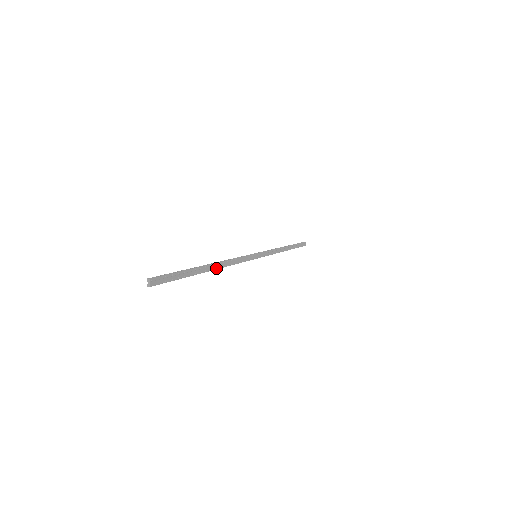
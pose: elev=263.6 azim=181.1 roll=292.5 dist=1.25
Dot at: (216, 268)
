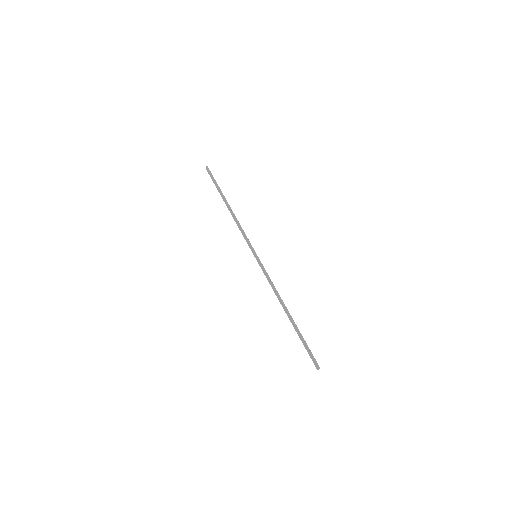
Dot at: (285, 309)
